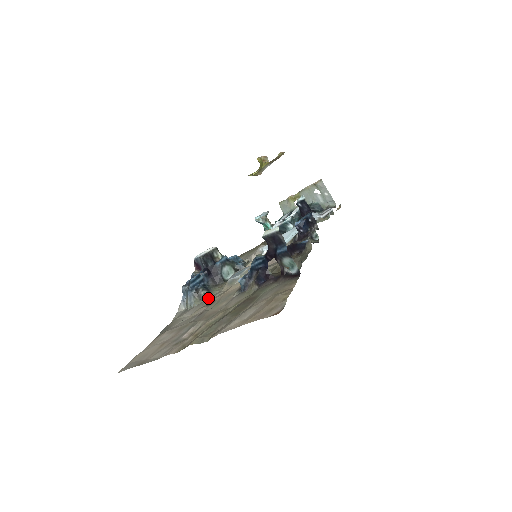
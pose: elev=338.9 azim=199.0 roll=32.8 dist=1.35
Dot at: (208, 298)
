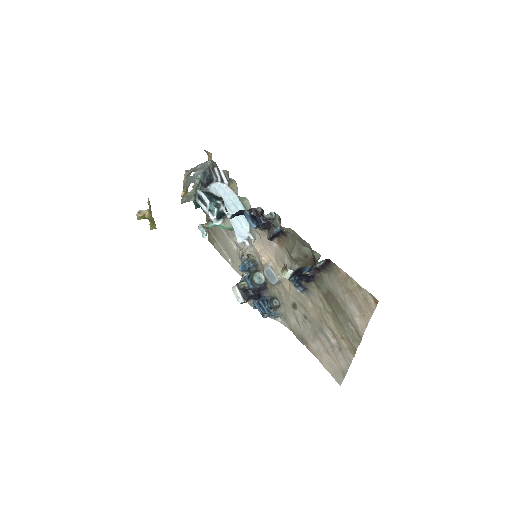
Dot at: (281, 301)
